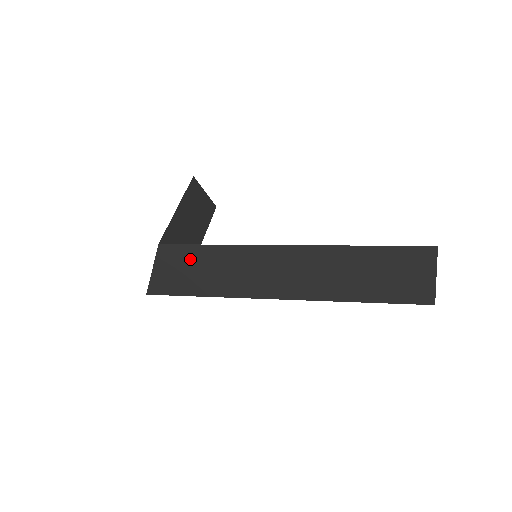
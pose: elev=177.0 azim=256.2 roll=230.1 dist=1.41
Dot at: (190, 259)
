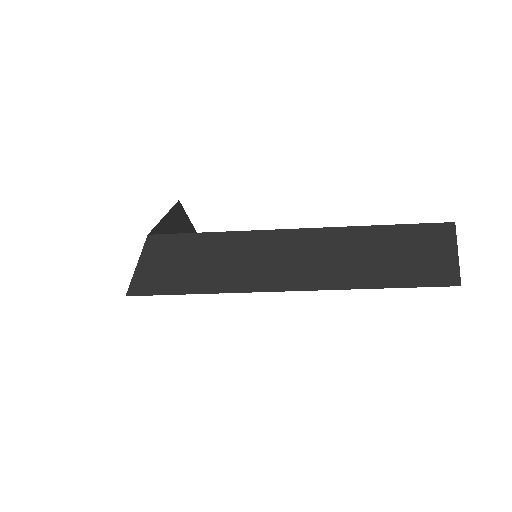
Dot at: (184, 250)
